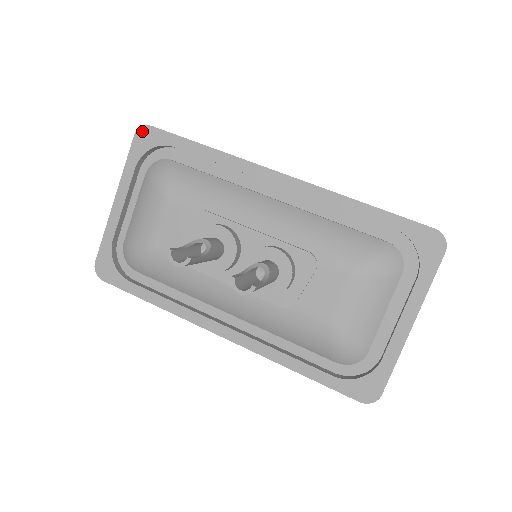
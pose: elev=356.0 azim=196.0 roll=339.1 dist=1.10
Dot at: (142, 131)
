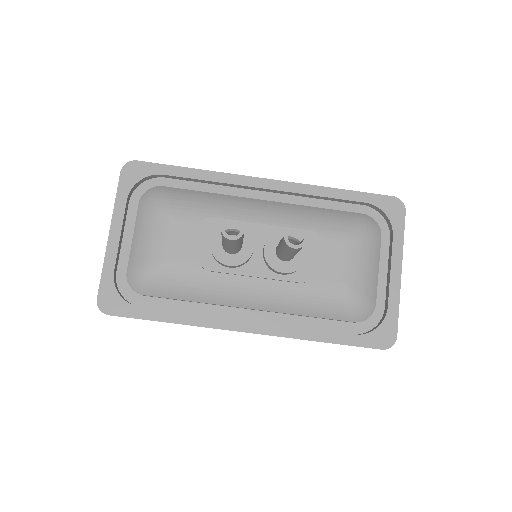
Dot at: (128, 166)
